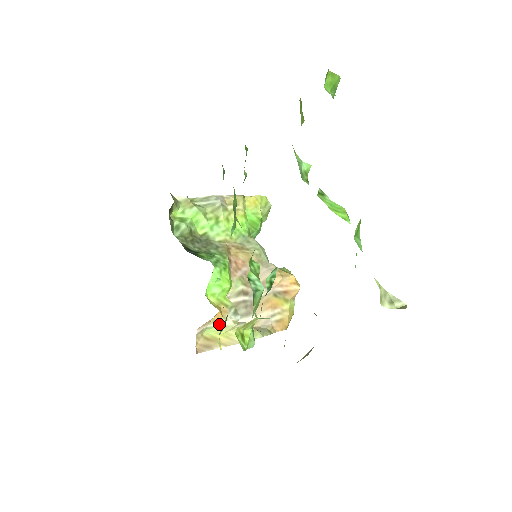
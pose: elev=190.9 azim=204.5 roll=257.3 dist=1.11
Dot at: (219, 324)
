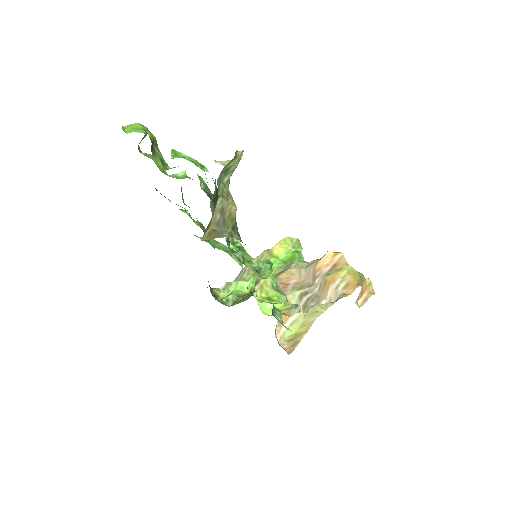
Dot at: (290, 323)
